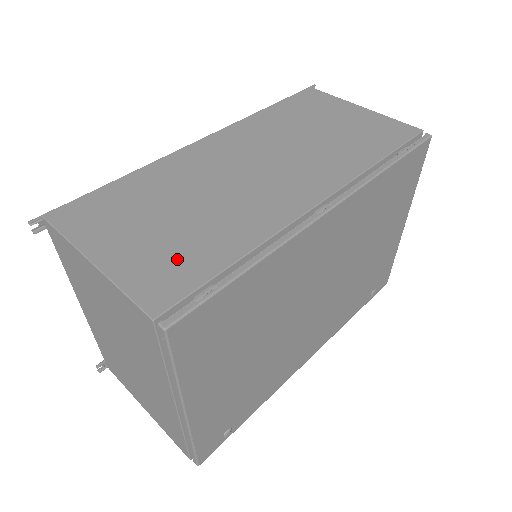
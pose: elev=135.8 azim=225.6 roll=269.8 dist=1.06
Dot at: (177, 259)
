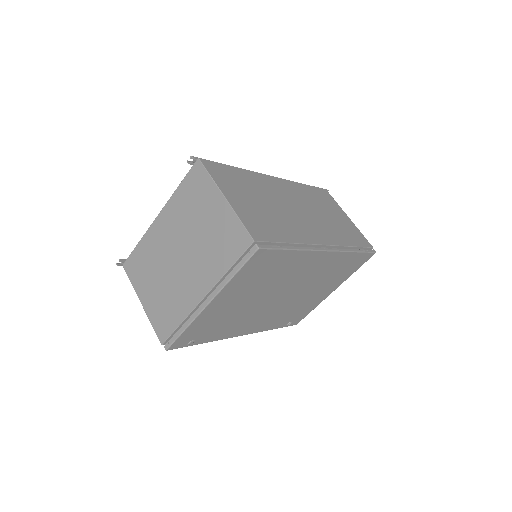
Dot at: (264, 224)
